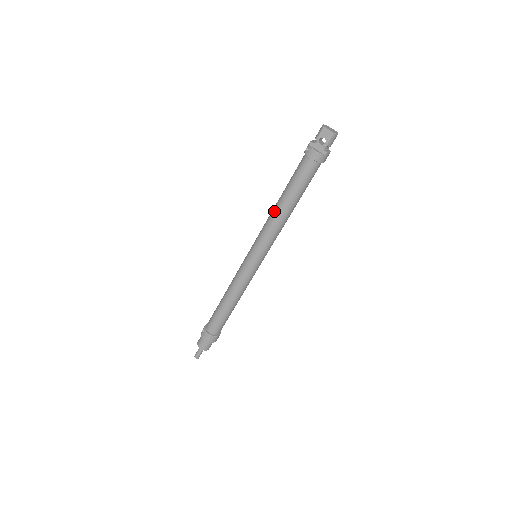
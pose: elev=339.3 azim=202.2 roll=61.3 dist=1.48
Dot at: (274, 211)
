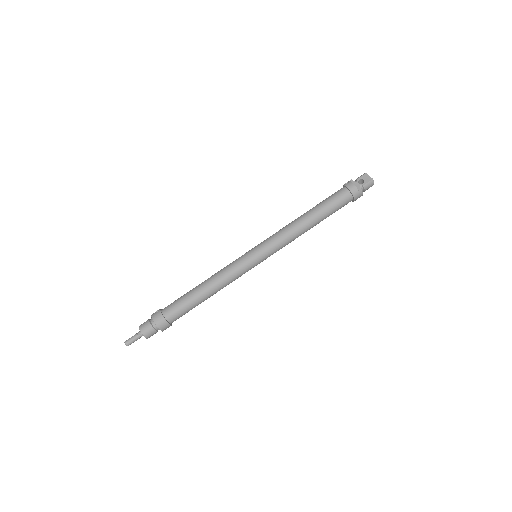
Dot at: (296, 219)
